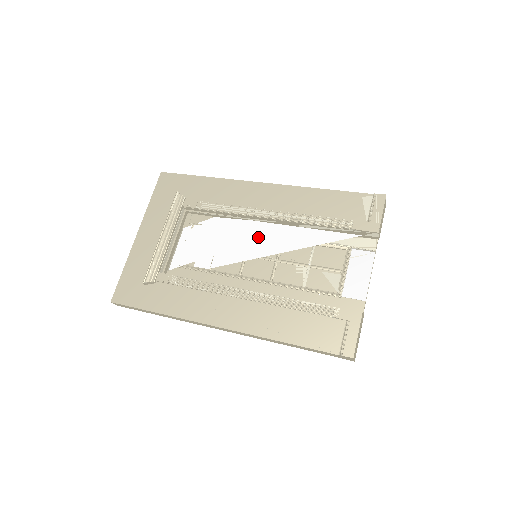
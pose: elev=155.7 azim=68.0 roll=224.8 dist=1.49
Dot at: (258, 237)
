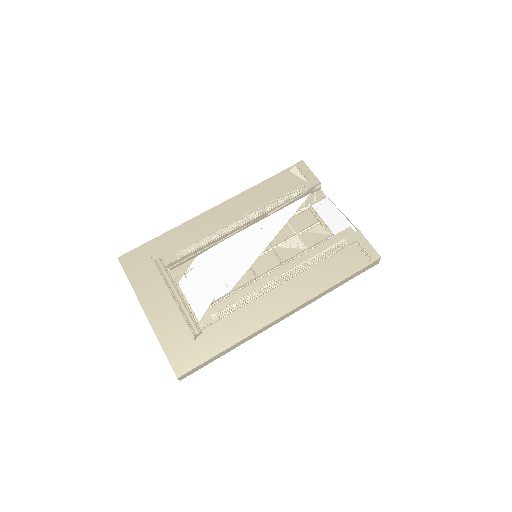
Dot at: (248, 241)
